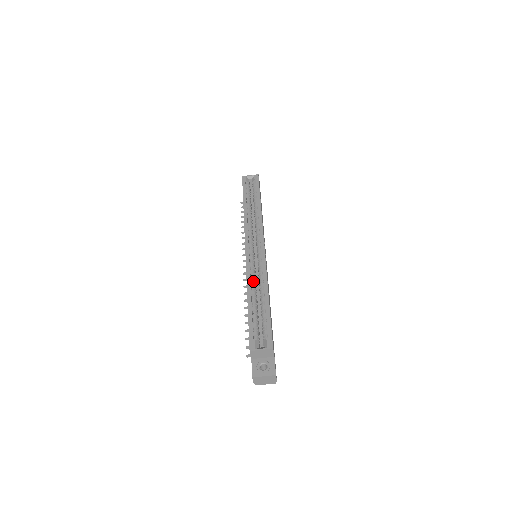
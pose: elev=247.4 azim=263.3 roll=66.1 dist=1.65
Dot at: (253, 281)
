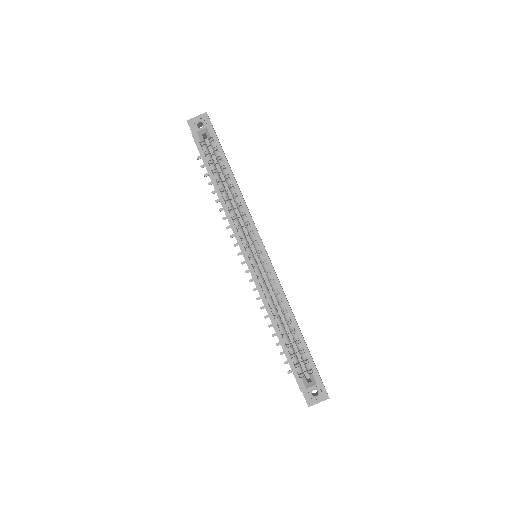
Dot at: (271, 303)
